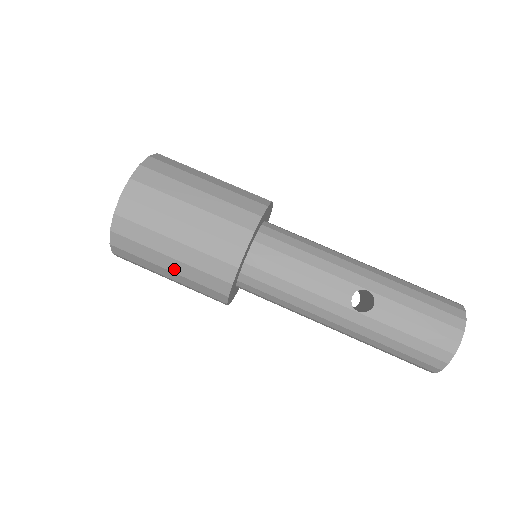
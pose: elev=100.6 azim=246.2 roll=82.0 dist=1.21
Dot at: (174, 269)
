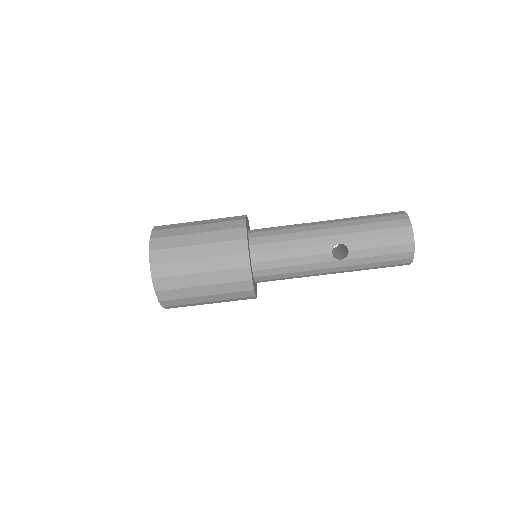
Dot at: (212, 300)
